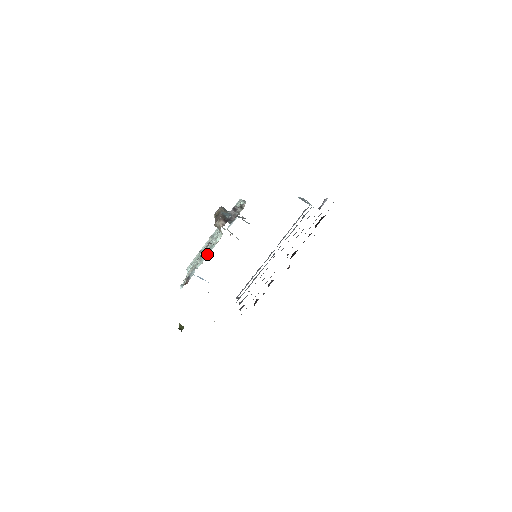
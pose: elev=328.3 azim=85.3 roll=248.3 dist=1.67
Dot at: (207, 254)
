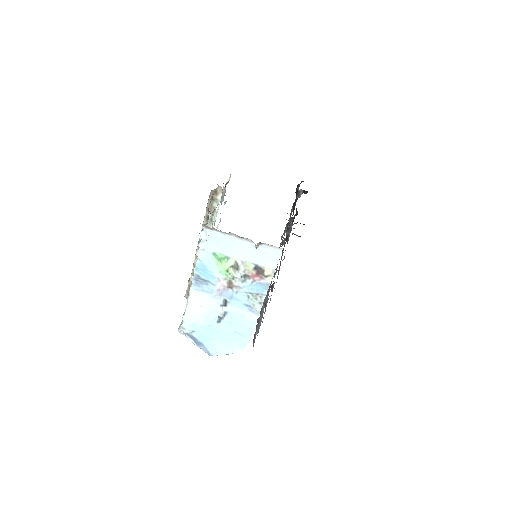
Dot at: occluded
